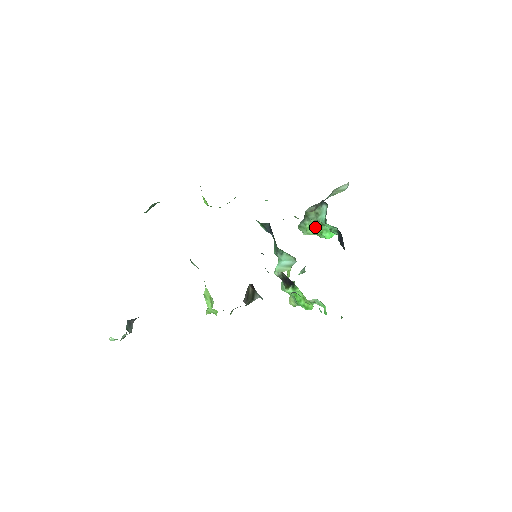
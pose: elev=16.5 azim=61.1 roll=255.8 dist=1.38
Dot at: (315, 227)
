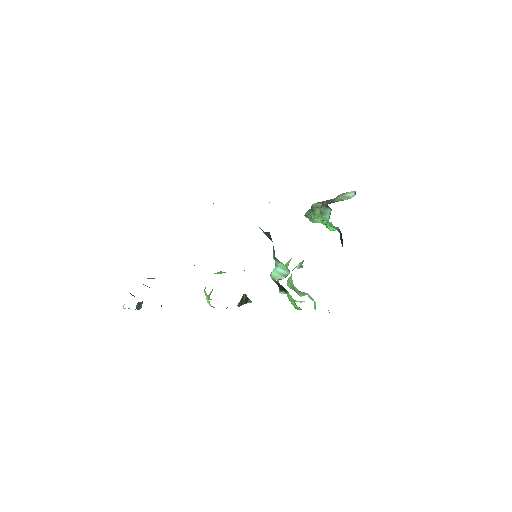
Dot at: occluded
